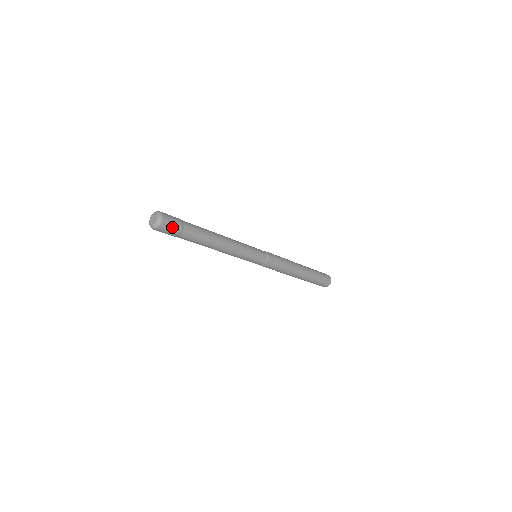
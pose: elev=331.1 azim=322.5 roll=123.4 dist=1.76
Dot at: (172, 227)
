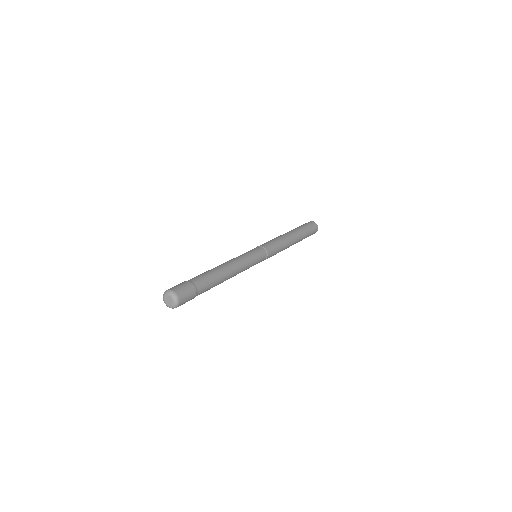
Dot at: (188, 298)
